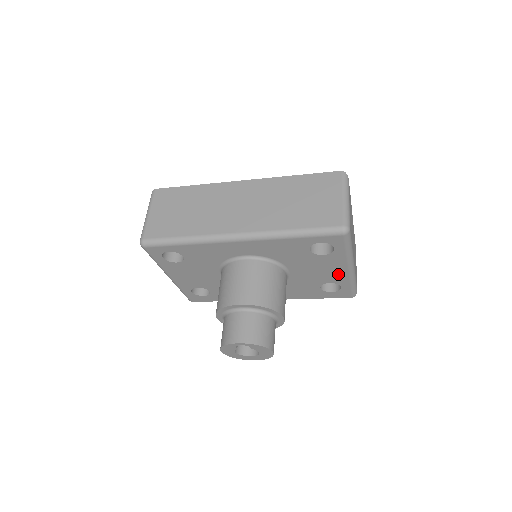
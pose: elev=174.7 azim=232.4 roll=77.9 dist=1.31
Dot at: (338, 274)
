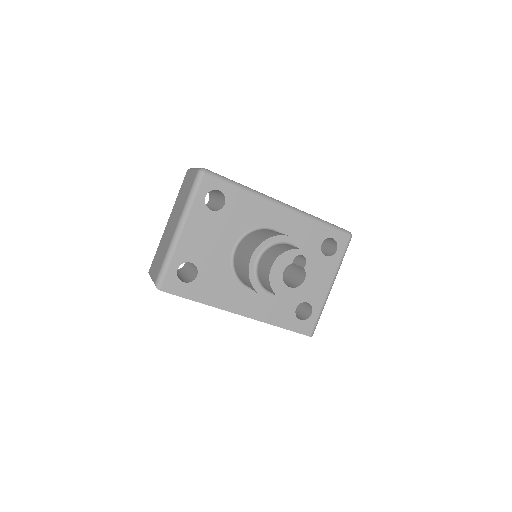
Dot at: (320, 290)
